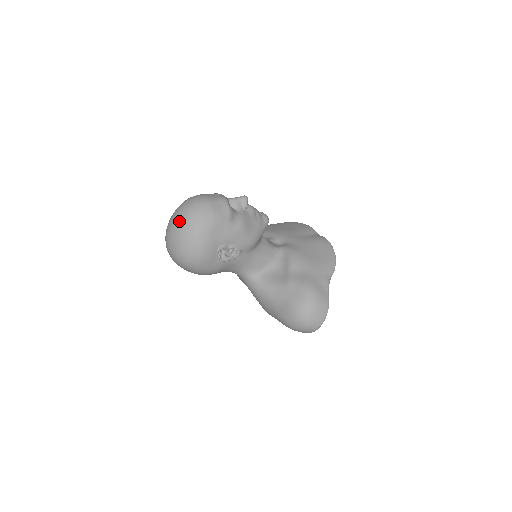
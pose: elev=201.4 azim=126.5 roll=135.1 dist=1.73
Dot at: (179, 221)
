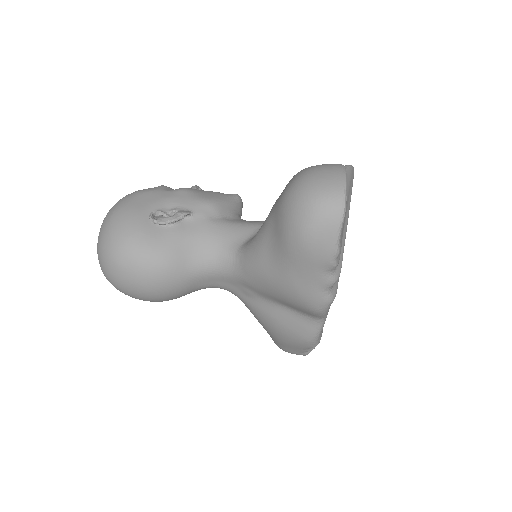
Dot at: occluded
